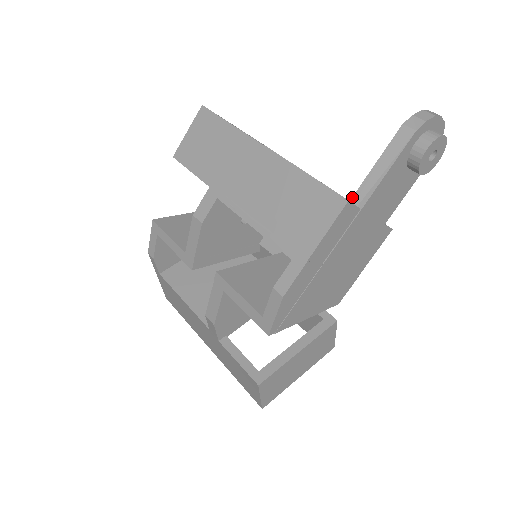
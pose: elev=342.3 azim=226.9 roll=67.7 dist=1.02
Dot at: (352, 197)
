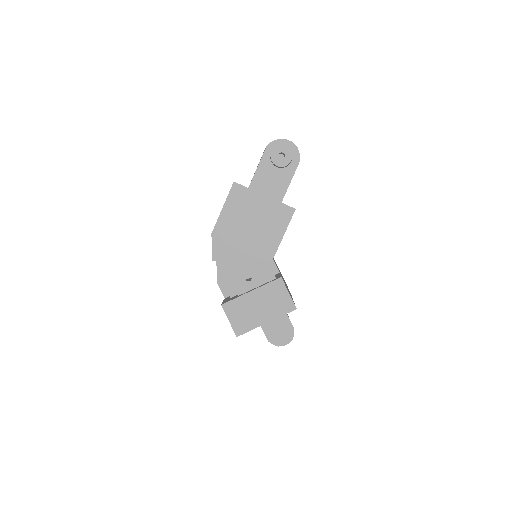
Dot at: occluded
